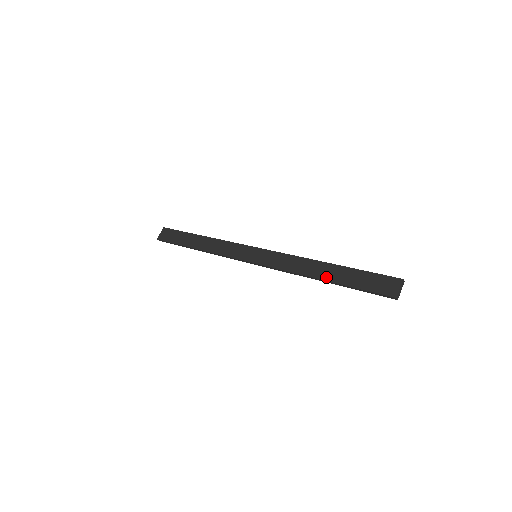
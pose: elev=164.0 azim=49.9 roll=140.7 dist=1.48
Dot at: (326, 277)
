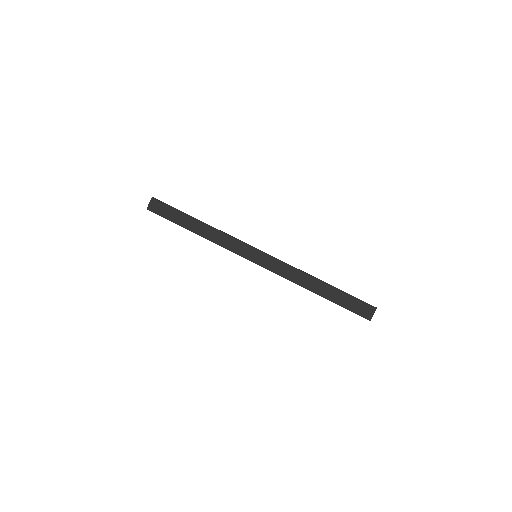
Dot at: (319, 292)
